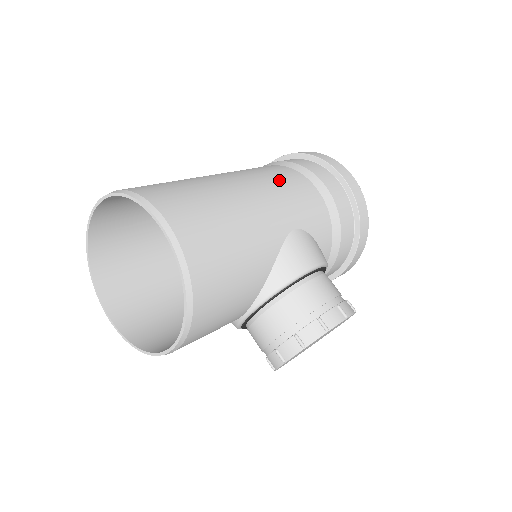
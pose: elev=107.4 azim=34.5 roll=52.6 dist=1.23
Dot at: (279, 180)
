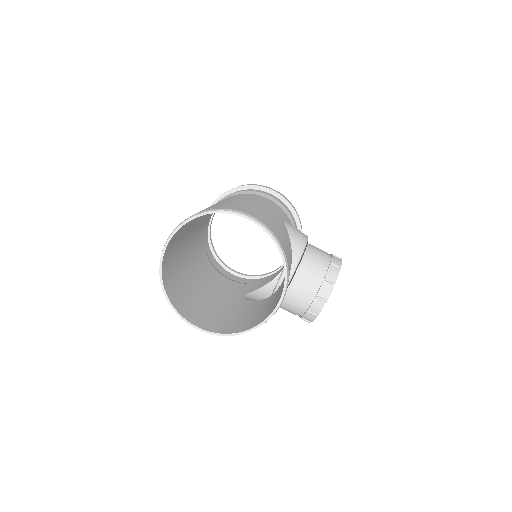
Dot at: (252, 197)
